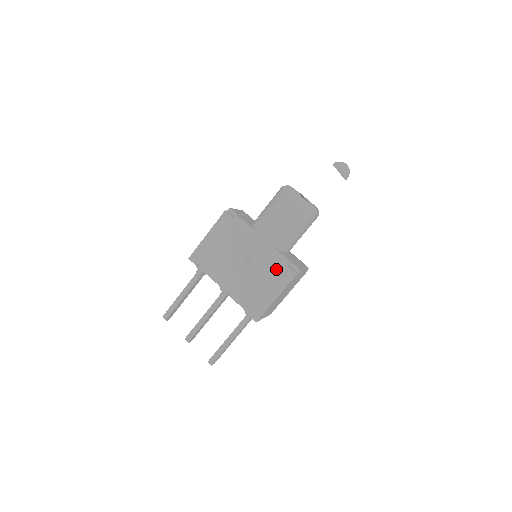
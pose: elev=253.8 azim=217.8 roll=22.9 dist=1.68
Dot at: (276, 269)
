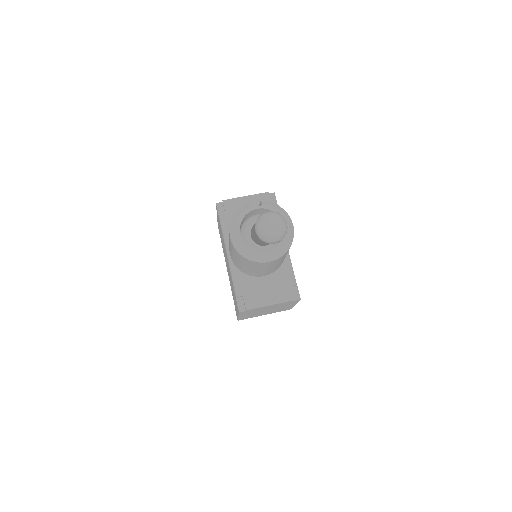
Dot at: occluded
